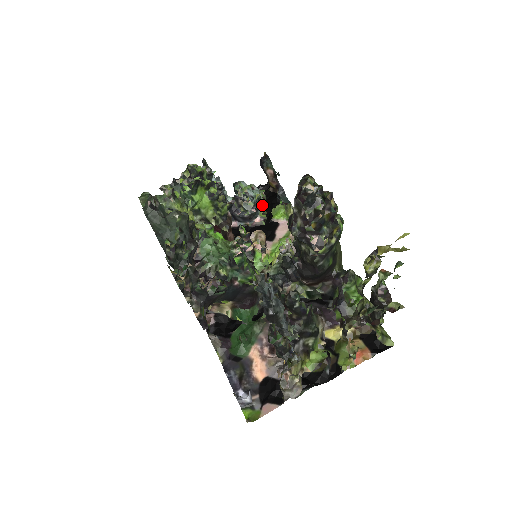
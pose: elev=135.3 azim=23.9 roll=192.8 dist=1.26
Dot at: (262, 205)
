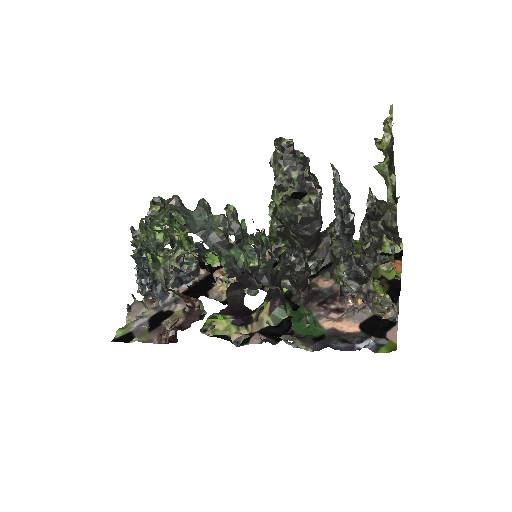
Dot at: occluded
